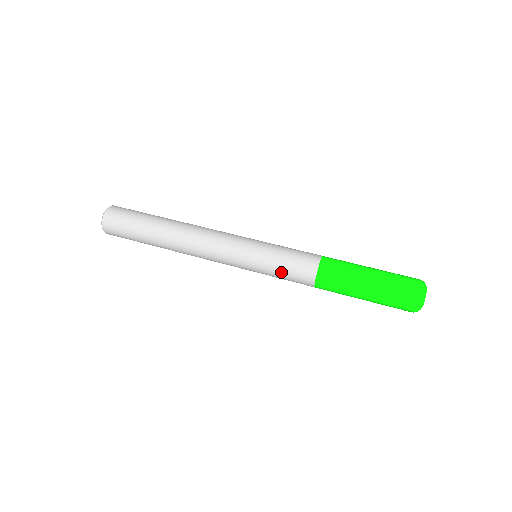
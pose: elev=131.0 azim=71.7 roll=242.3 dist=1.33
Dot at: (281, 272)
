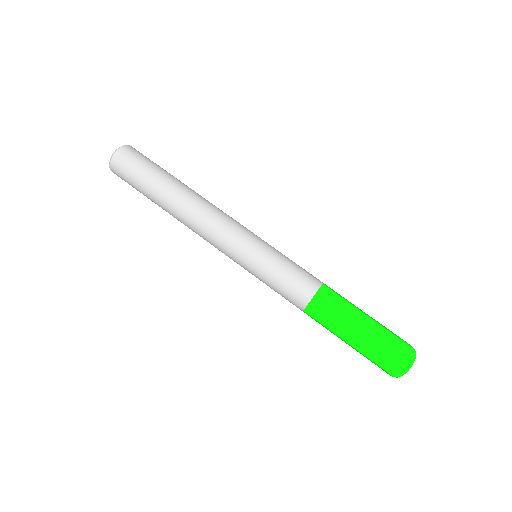
Dot at: occluded
